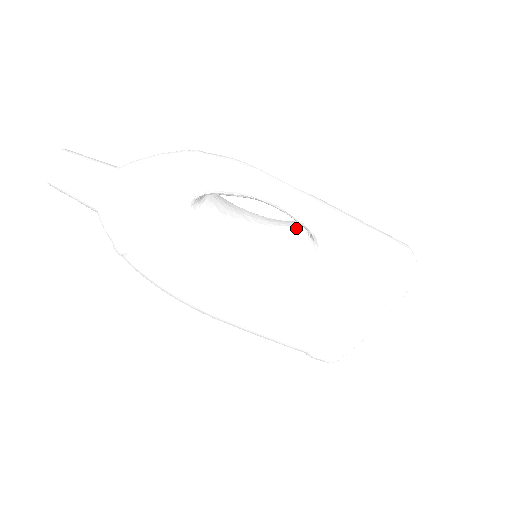
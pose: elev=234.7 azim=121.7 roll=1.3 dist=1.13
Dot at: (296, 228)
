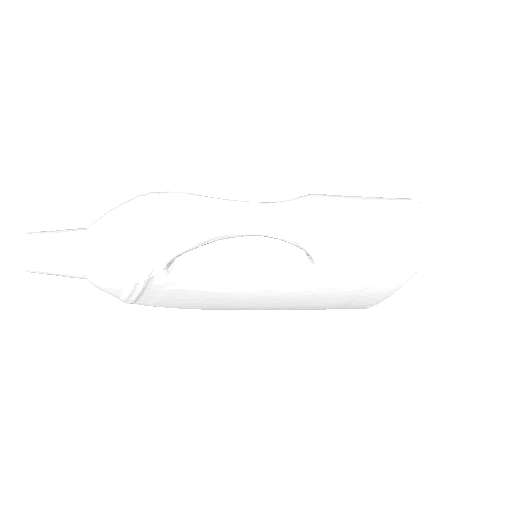
Dot at: occluded
